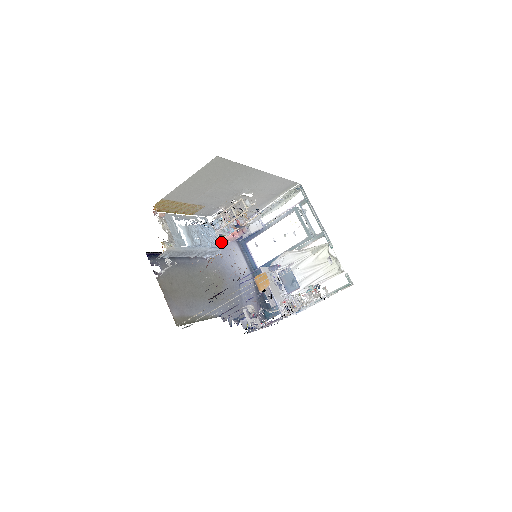
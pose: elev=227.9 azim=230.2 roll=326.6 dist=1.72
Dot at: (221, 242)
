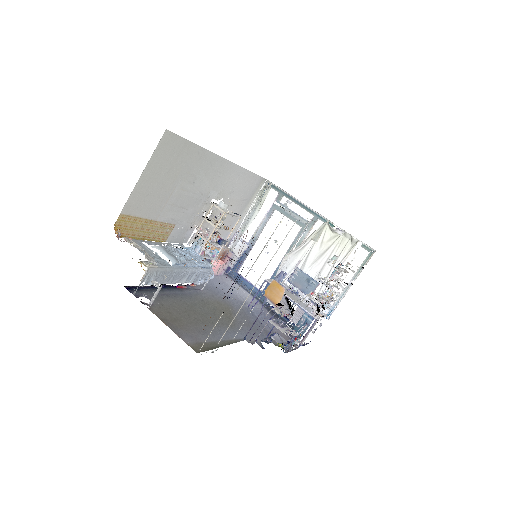
Dot at: occluded
